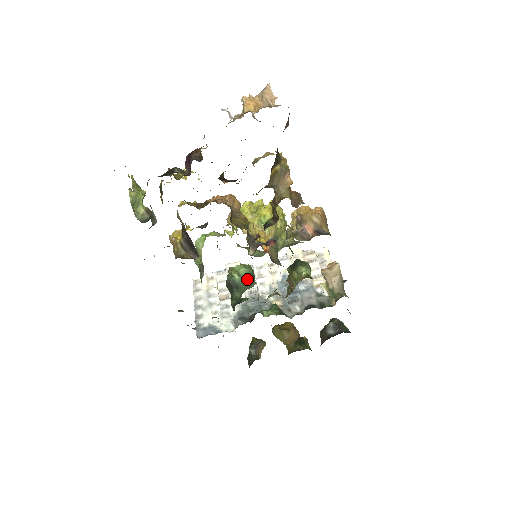
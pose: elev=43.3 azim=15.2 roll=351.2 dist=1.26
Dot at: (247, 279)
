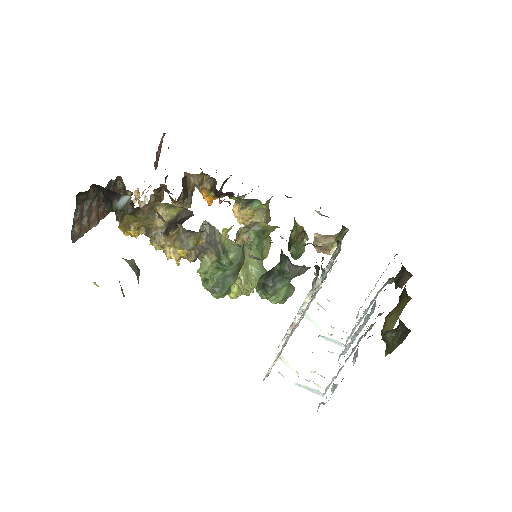
Dot at: occluded
